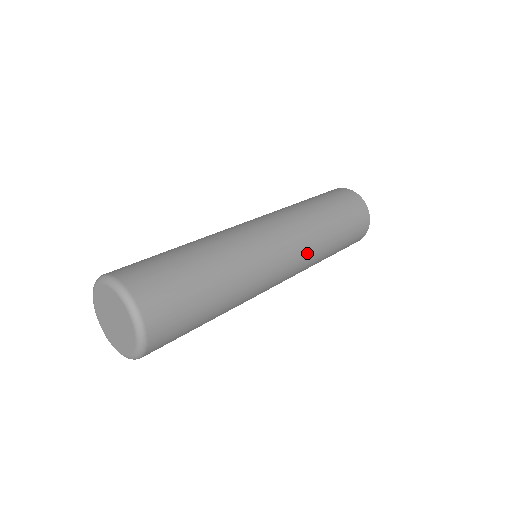
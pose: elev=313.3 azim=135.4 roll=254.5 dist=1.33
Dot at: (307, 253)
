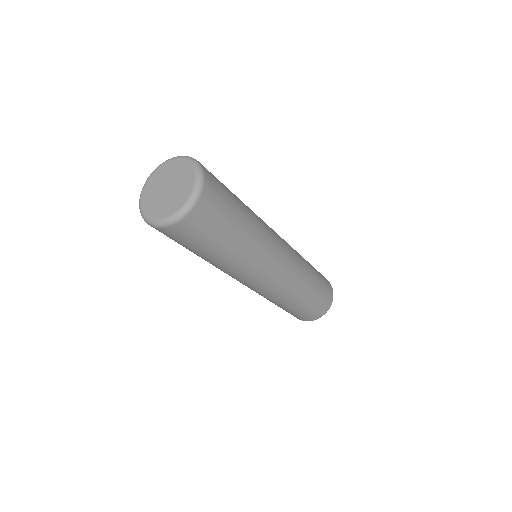
Dot at: (292, 280)
